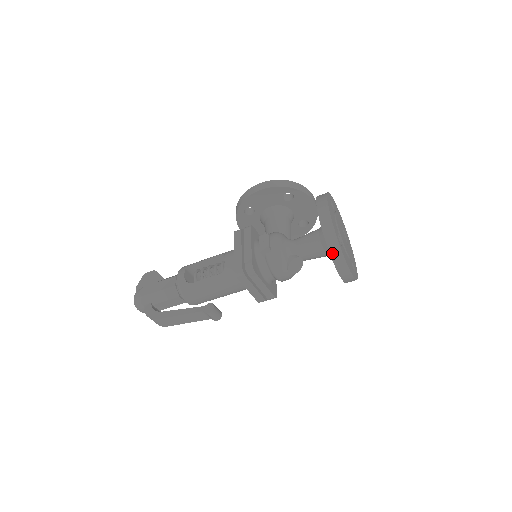
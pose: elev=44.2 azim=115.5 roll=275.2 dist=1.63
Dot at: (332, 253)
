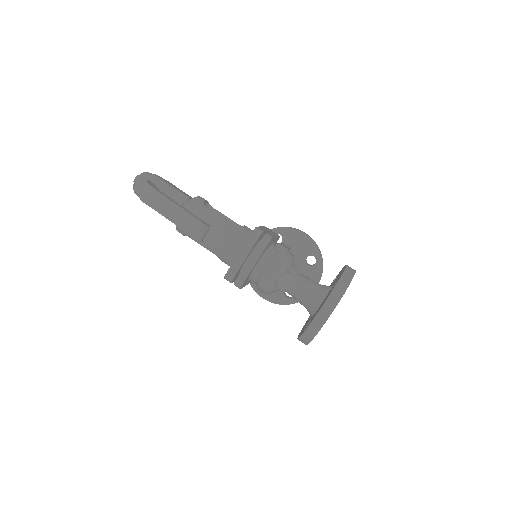
Dot at: (337, 288)
